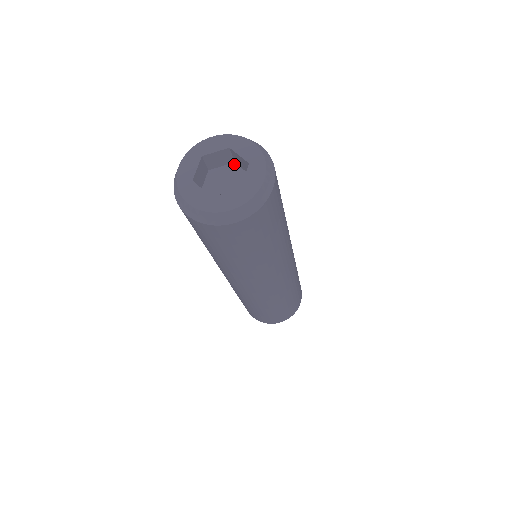
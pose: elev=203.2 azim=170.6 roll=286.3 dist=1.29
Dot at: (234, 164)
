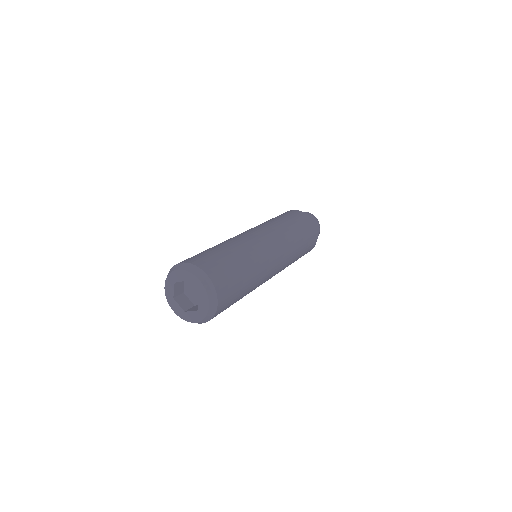
Dot at: occluded
